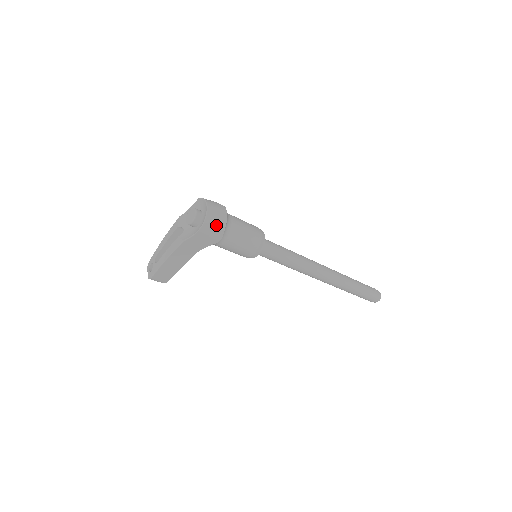
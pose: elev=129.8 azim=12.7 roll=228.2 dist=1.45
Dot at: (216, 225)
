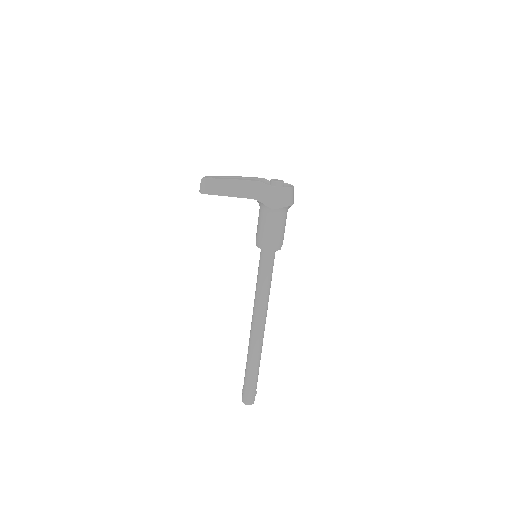
Dot at: (286, 198)
